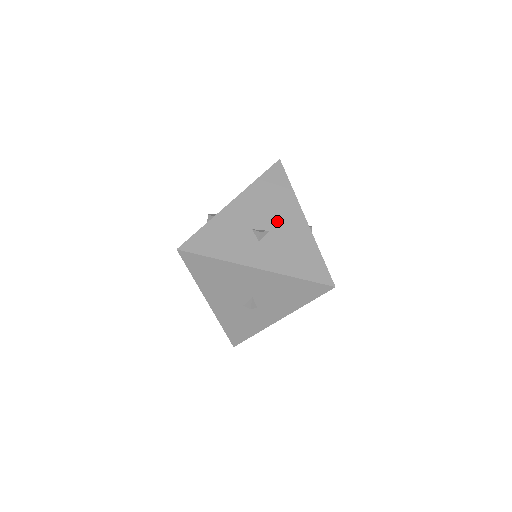
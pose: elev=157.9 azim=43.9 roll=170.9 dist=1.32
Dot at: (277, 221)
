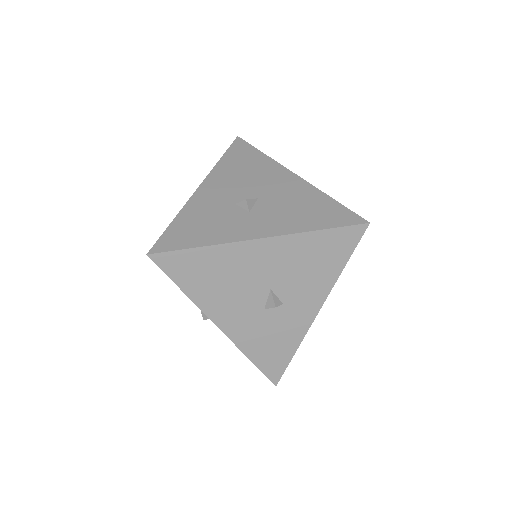
Dot at: occluded
